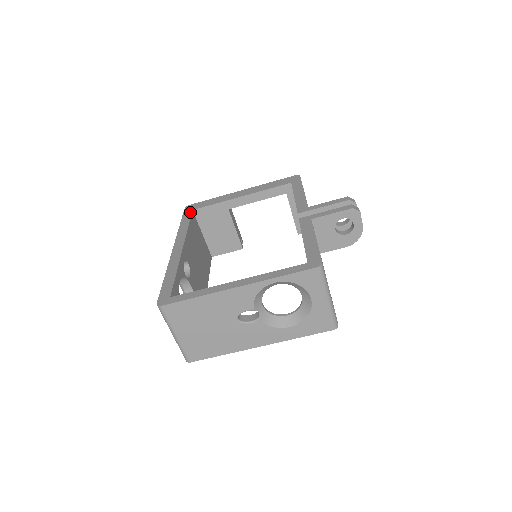
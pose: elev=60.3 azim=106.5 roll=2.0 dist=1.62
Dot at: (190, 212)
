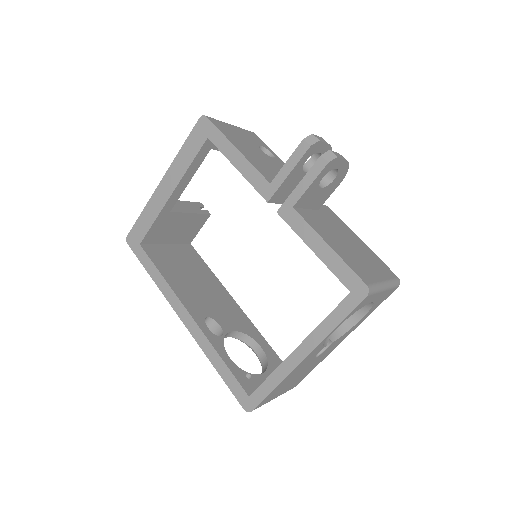
Dot at: (141, 250)
